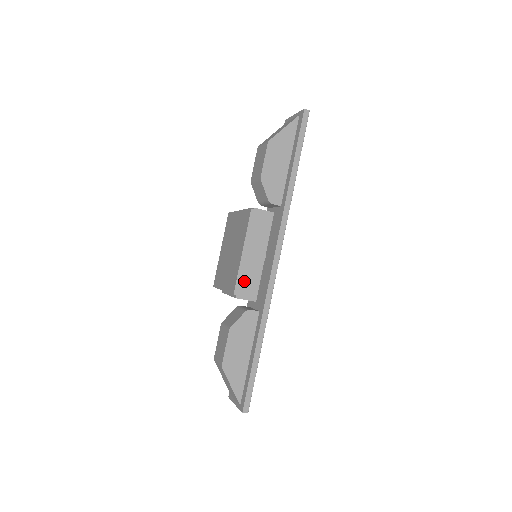
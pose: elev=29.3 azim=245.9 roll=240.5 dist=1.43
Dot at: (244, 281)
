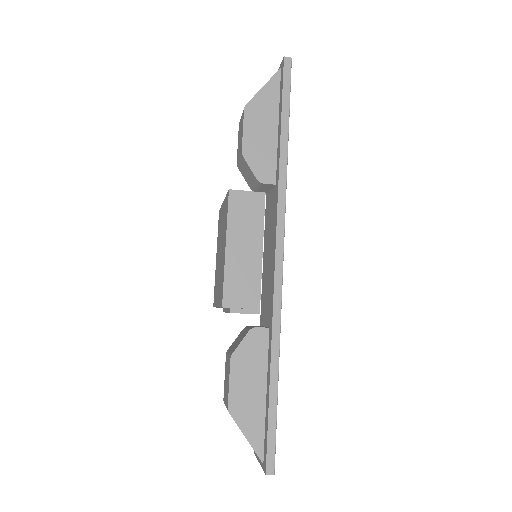
Dot at: (234, 287)
